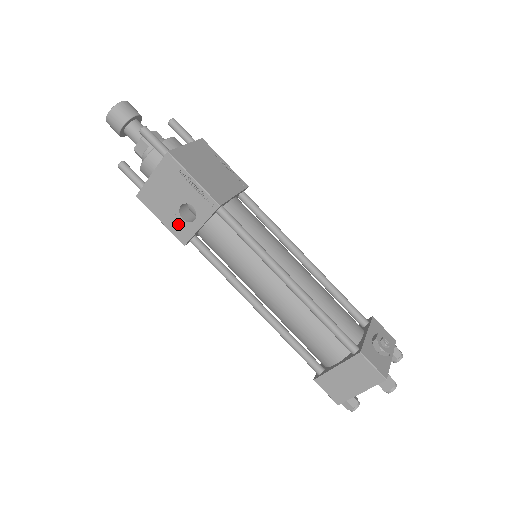
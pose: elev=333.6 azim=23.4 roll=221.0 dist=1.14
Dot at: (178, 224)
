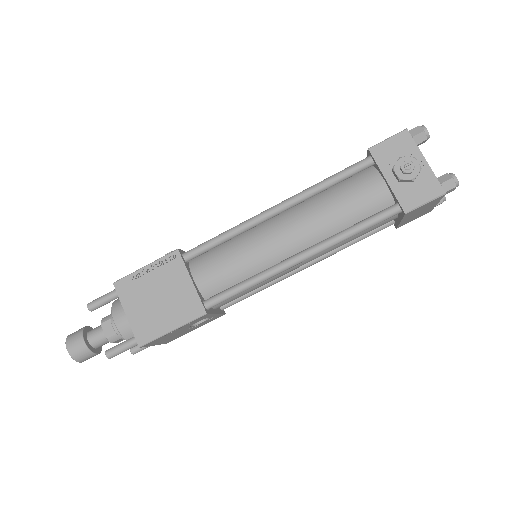
Dot at: (205, 323)
